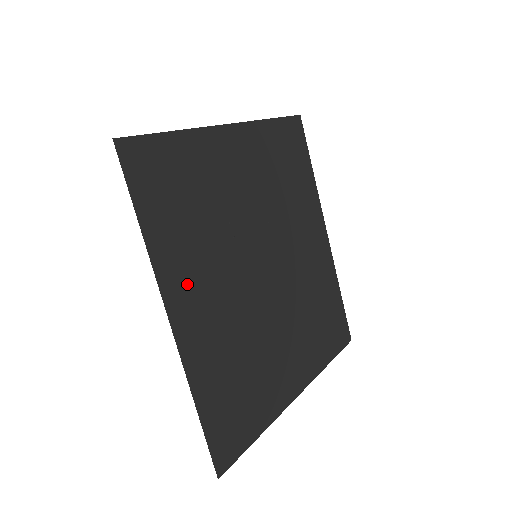
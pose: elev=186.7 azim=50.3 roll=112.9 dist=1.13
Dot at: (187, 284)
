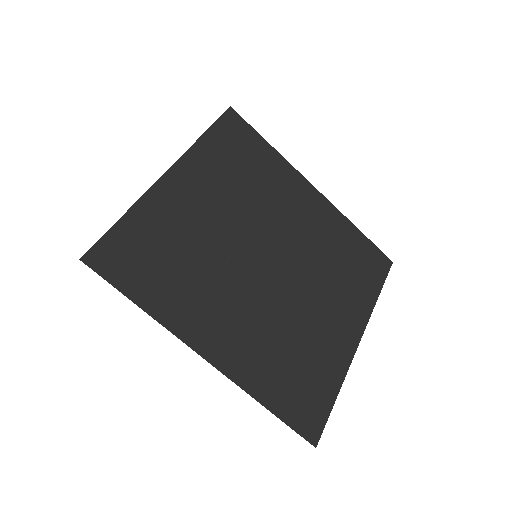
Dot at: (204, 322)
